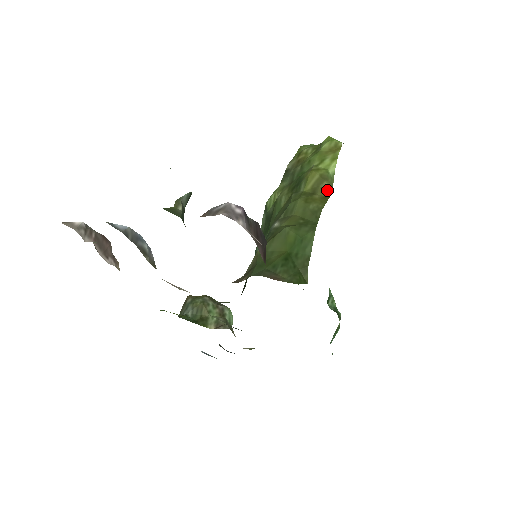
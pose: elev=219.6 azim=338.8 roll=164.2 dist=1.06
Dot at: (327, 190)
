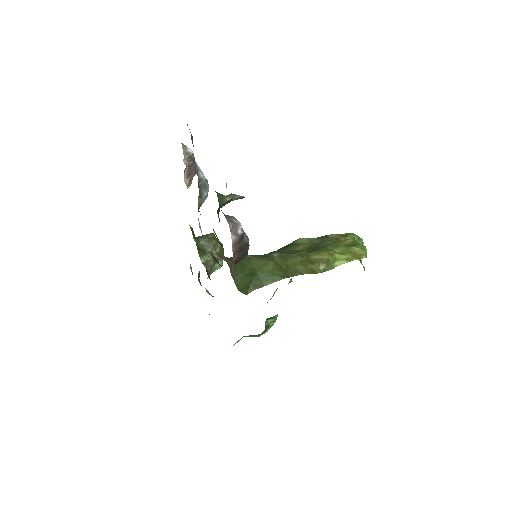
Dot at: (321, 269)
